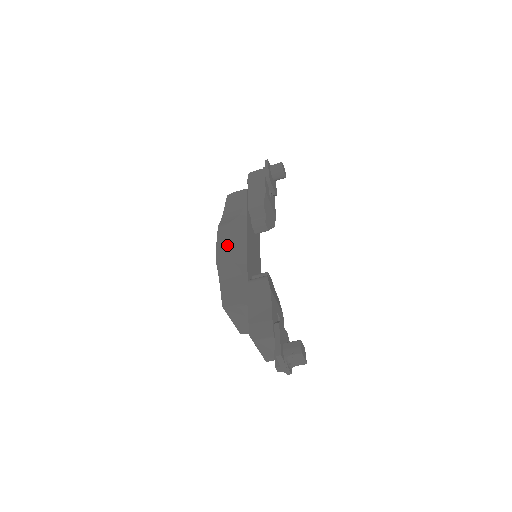
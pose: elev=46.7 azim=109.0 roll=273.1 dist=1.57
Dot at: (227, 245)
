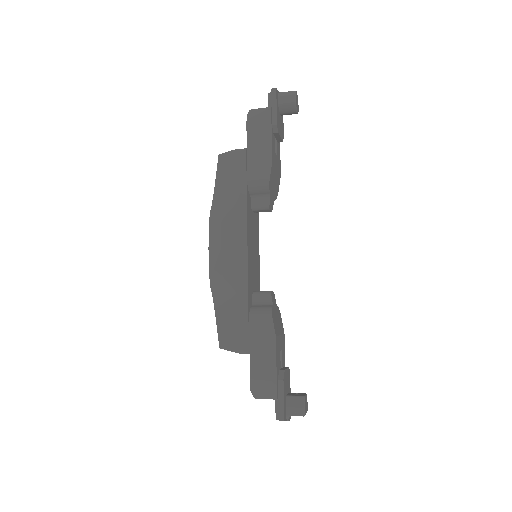
Dot at: (222, 258)
